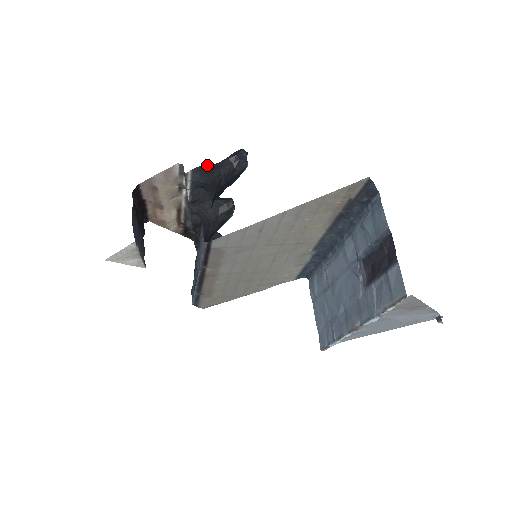
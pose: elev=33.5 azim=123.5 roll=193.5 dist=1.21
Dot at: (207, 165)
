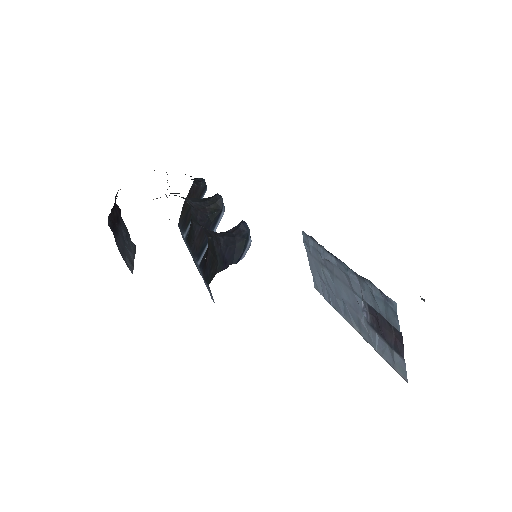
Dot at: occluded
